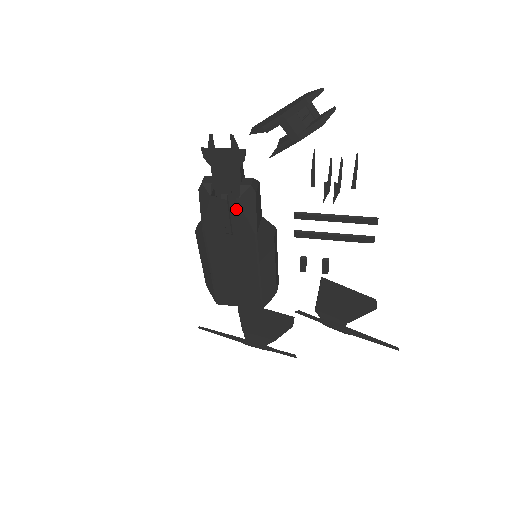
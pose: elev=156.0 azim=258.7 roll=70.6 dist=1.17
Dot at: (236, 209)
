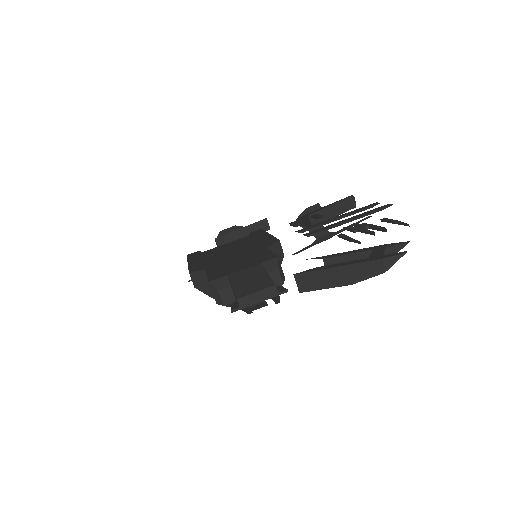
Dot at: occluded
